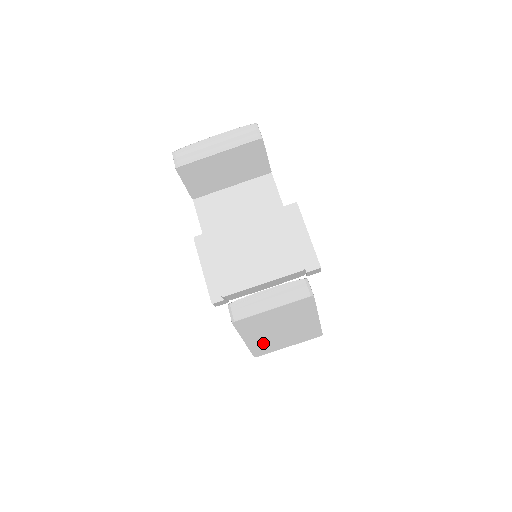
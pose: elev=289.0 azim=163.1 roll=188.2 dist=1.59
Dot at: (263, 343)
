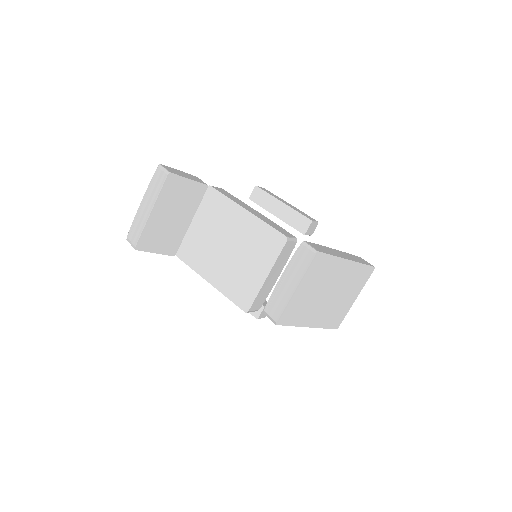
Dot at: (327, 315)
